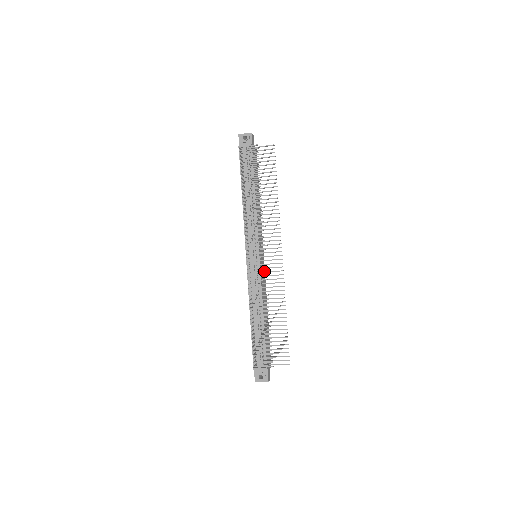
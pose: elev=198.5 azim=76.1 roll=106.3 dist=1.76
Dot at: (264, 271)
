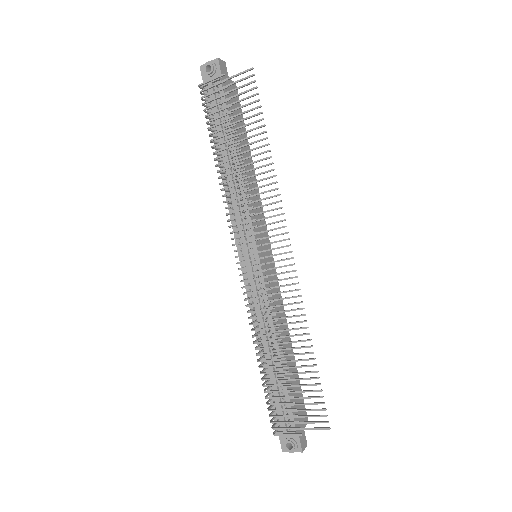
Dot at: (275, 276)
